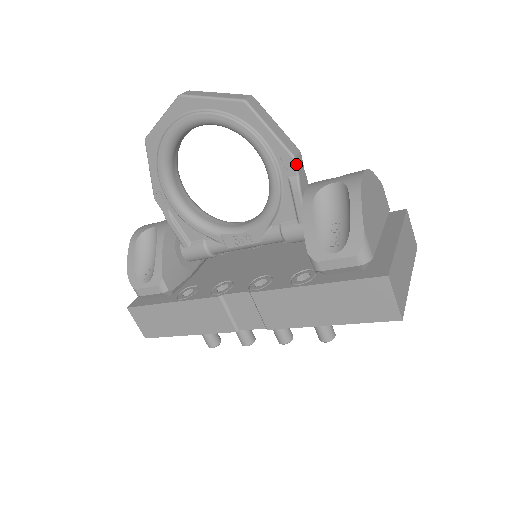
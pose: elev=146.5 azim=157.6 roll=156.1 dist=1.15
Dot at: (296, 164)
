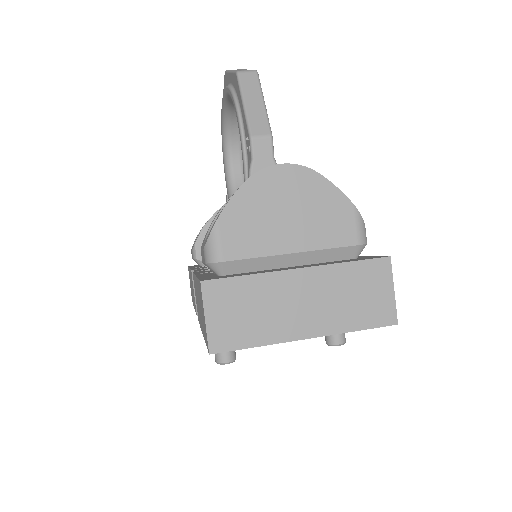
Dot at: (252, 145)
